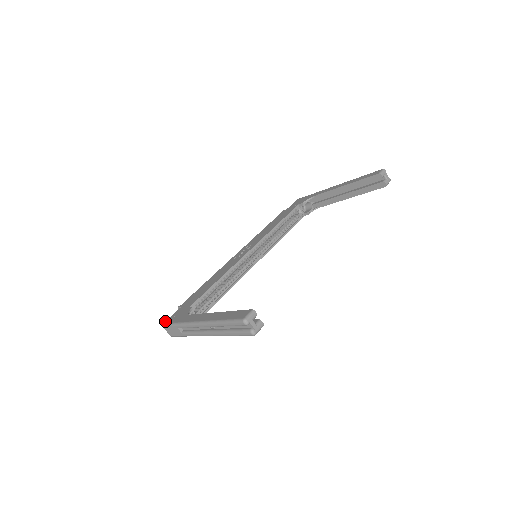
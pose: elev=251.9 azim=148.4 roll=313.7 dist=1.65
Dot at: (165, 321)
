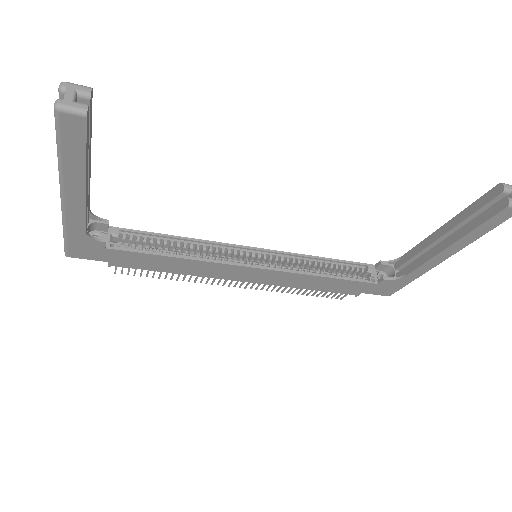
Dot at: occluded
